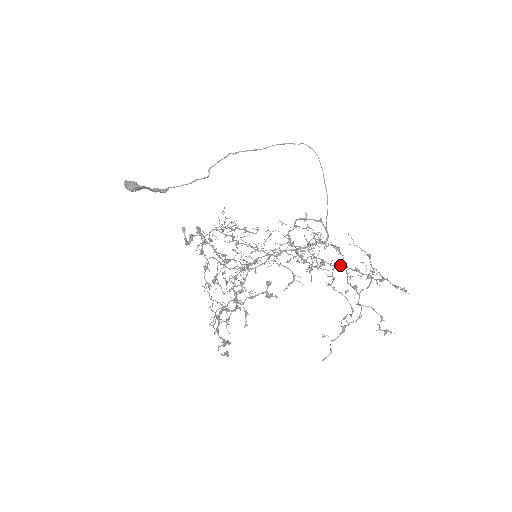
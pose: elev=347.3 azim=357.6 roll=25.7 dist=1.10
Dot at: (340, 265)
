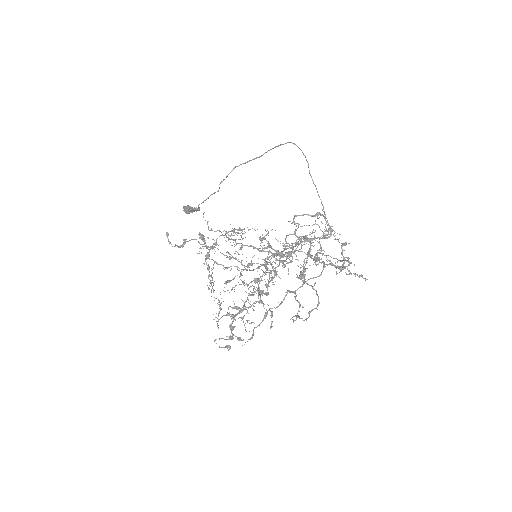
Dot at: occluded
